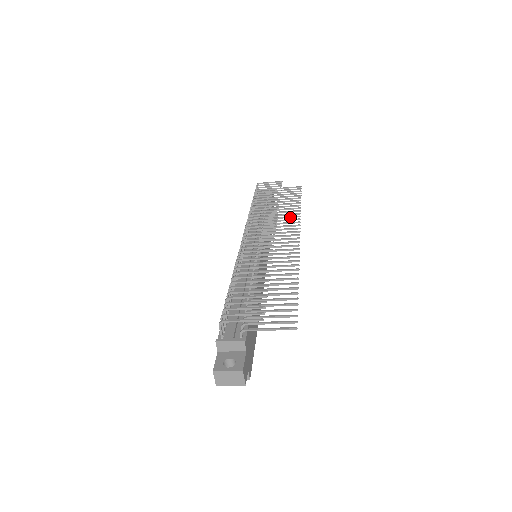
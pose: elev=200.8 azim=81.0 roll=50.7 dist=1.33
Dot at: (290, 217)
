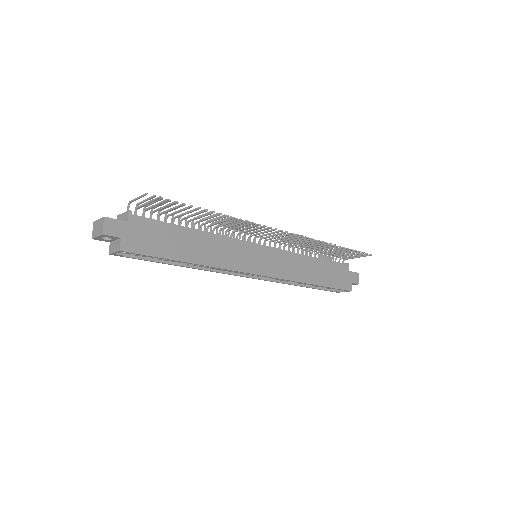
Dot at: (314, 243)
